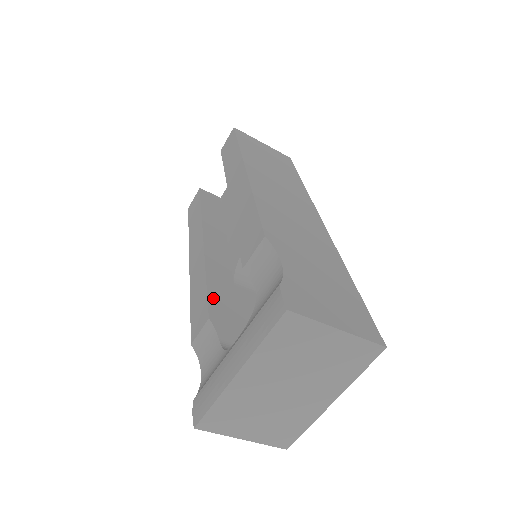
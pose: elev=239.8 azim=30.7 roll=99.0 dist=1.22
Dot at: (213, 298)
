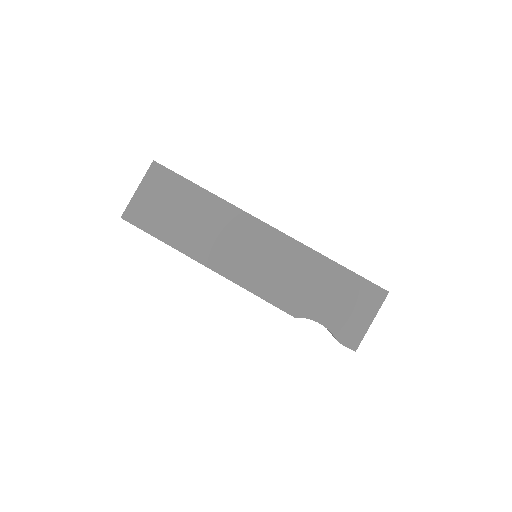
Dot at: occluded
